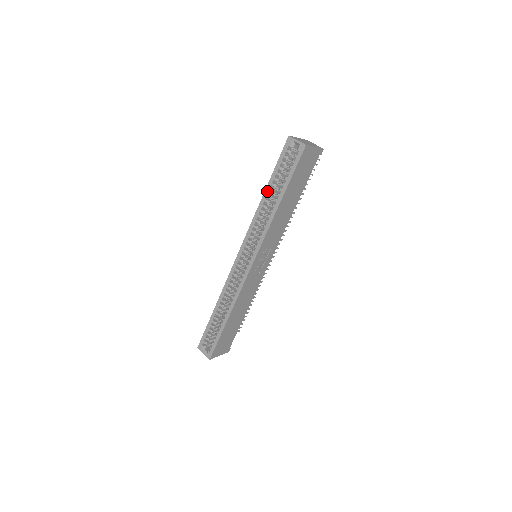
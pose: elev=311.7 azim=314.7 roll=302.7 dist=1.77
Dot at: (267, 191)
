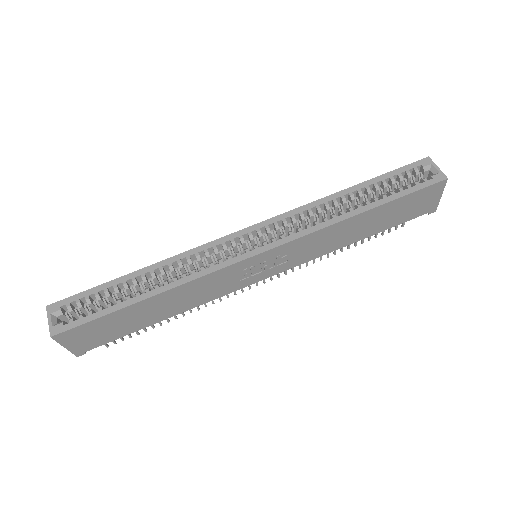
Dot at: (354, 189)
